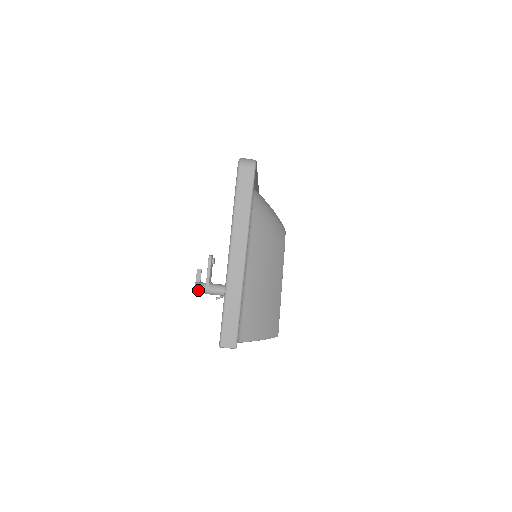
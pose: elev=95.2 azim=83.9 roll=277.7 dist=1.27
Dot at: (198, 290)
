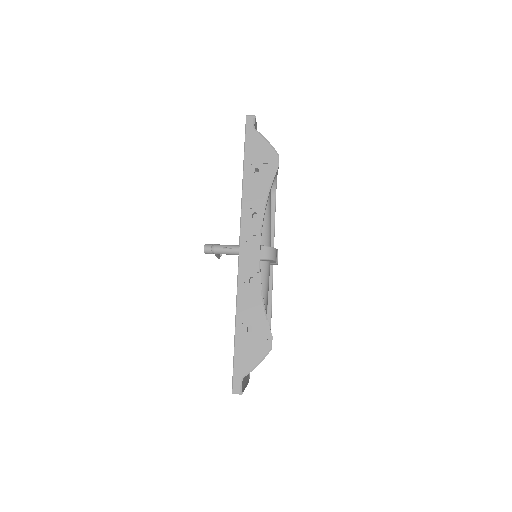
Dot at: (208, 244)
